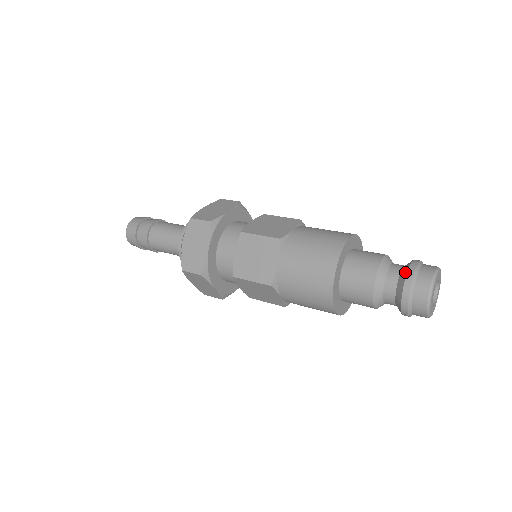
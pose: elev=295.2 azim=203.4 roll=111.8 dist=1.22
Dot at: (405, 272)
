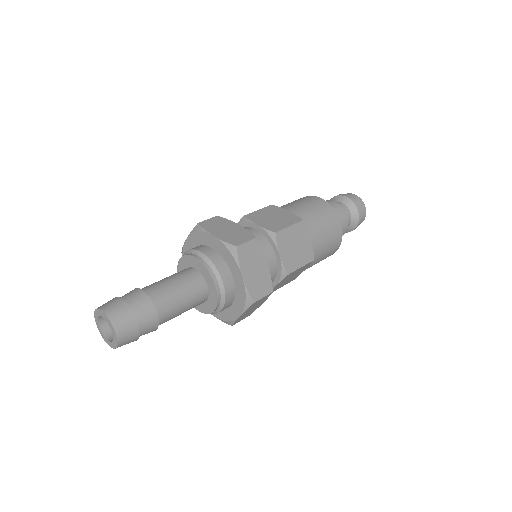
Dot at: (351, 203)
